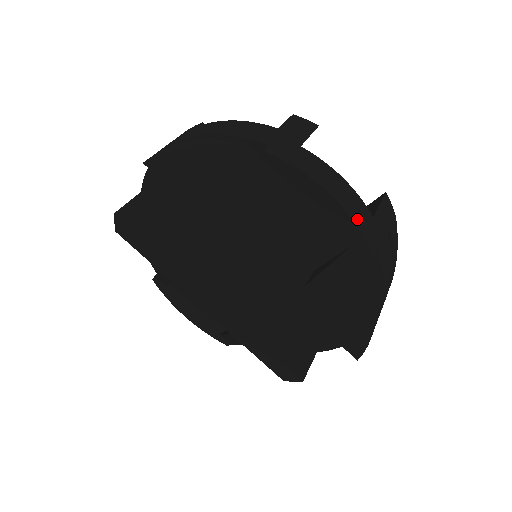
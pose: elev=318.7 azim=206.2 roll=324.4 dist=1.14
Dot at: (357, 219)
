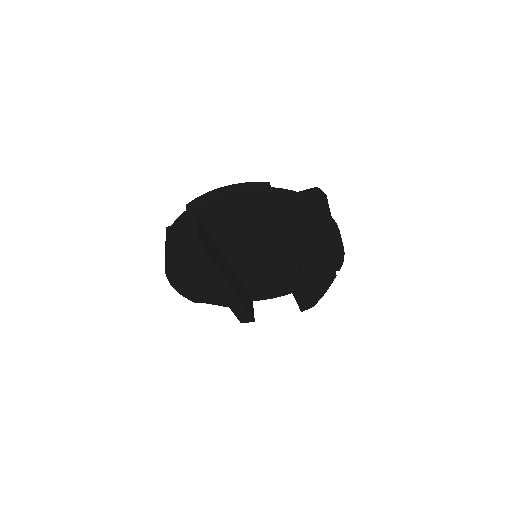
Dot at: occluded
